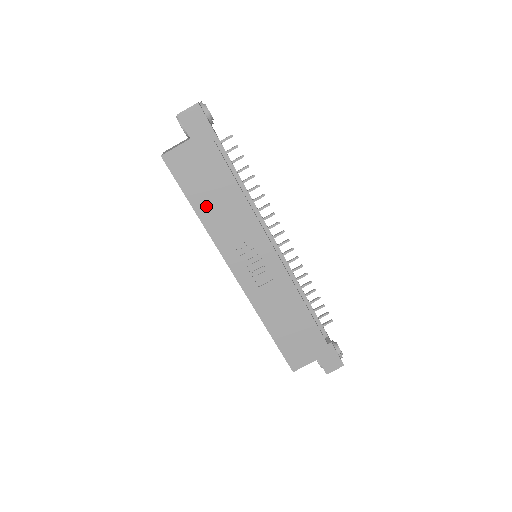
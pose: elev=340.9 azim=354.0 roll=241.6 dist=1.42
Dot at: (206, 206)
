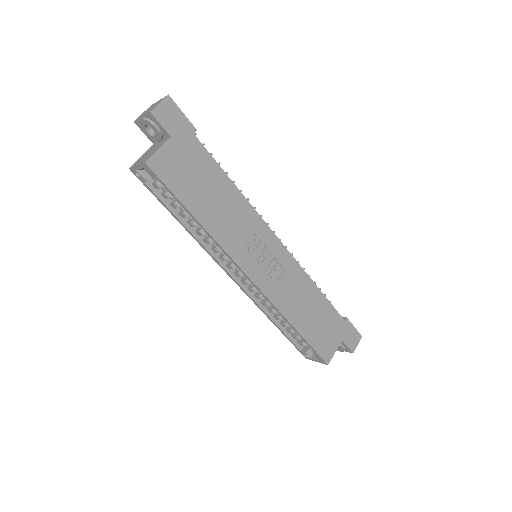
Dot at: (205, 209)
